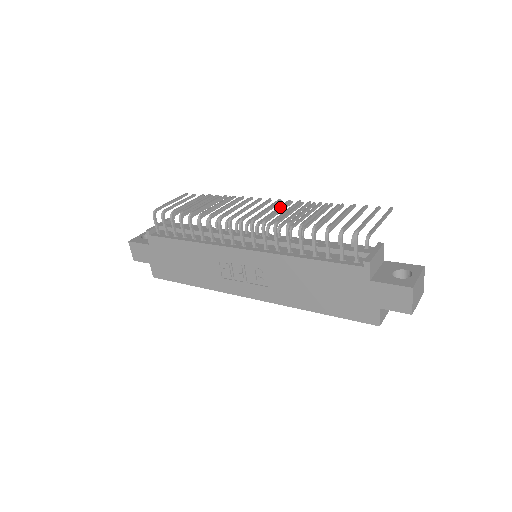
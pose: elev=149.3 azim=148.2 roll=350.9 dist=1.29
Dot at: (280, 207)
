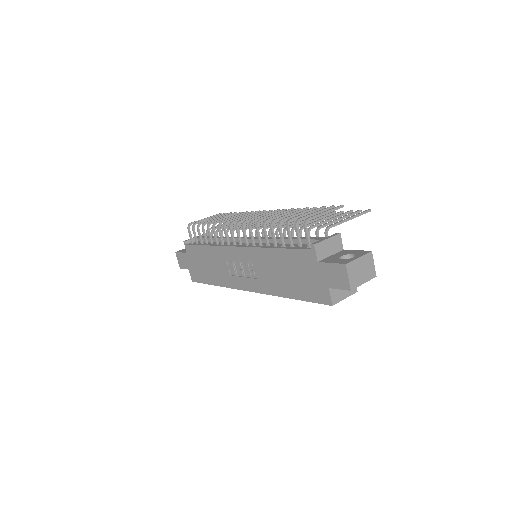
Dot at: occluded
